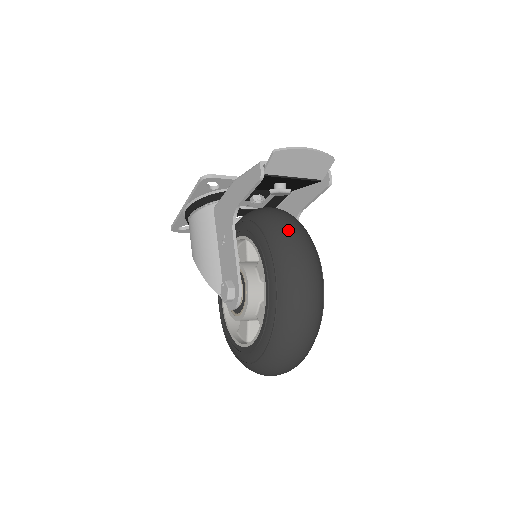
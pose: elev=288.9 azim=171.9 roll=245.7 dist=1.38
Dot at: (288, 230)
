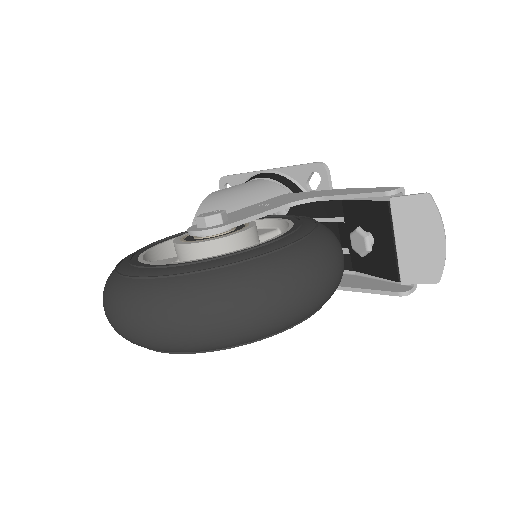
Dot at: (339, 252)
